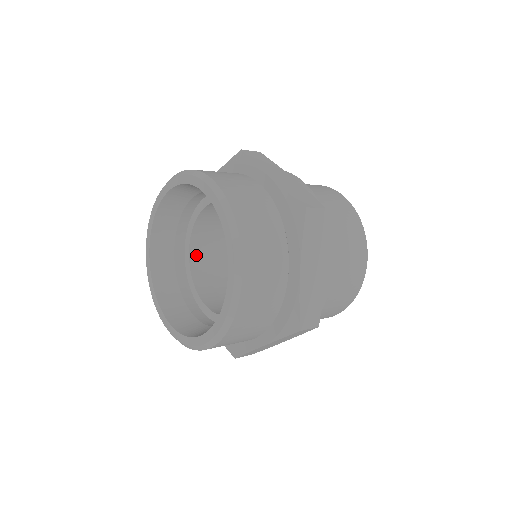
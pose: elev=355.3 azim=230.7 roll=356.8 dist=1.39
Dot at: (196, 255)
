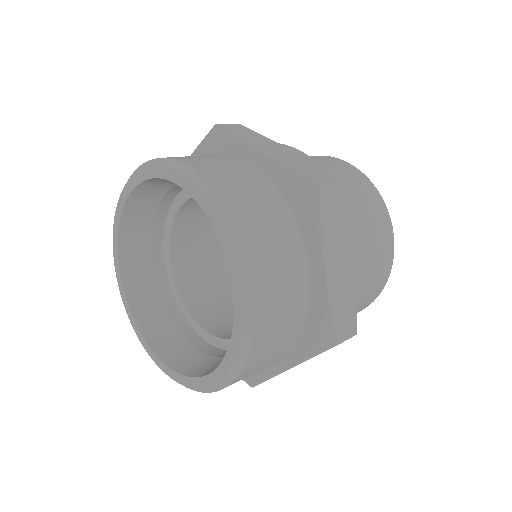
Dot at: (188, 208)
